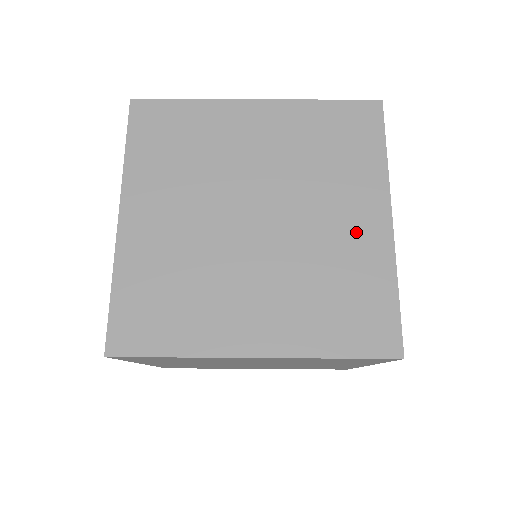
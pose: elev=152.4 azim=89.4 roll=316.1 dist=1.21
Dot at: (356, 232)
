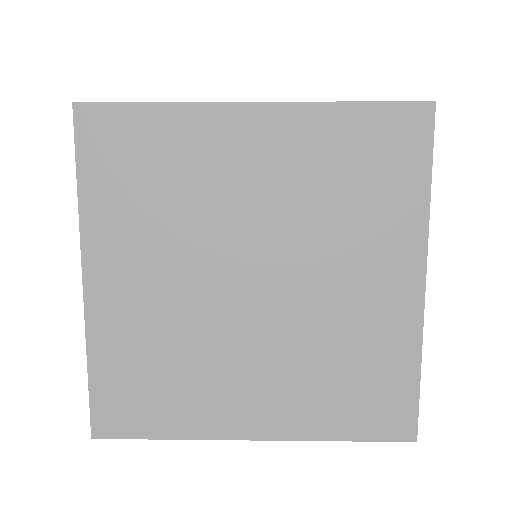
Dot at: occluded
